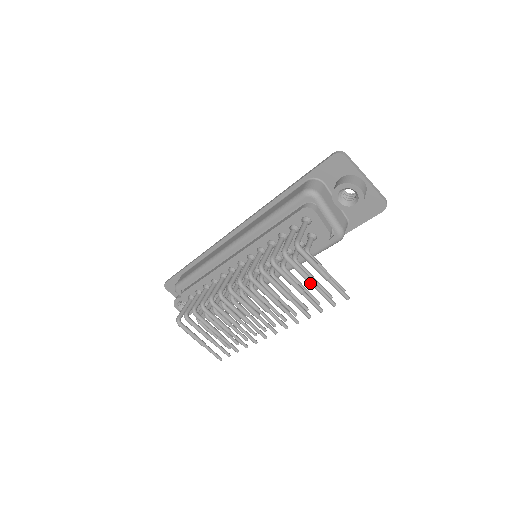
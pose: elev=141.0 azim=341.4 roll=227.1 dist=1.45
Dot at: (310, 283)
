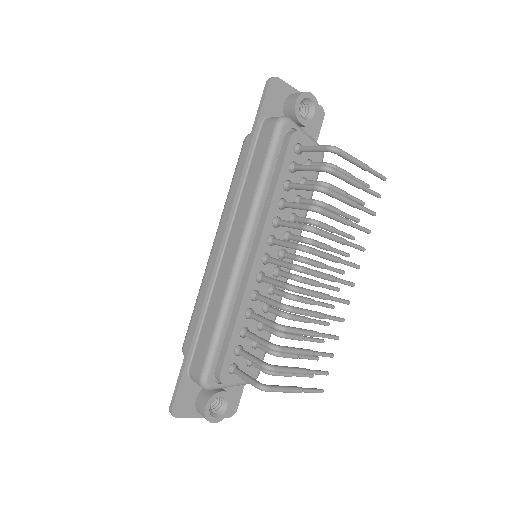
Dot at: (359, 184)
